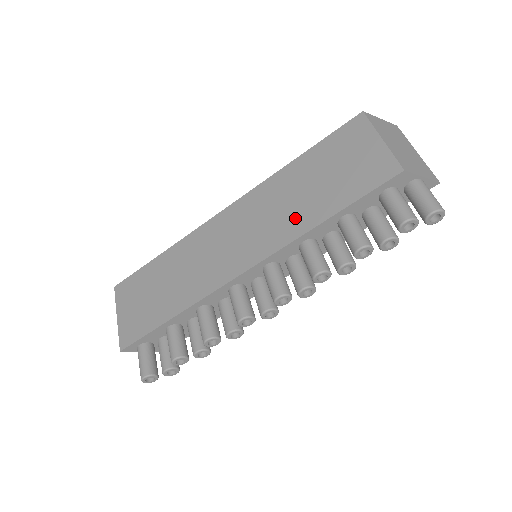
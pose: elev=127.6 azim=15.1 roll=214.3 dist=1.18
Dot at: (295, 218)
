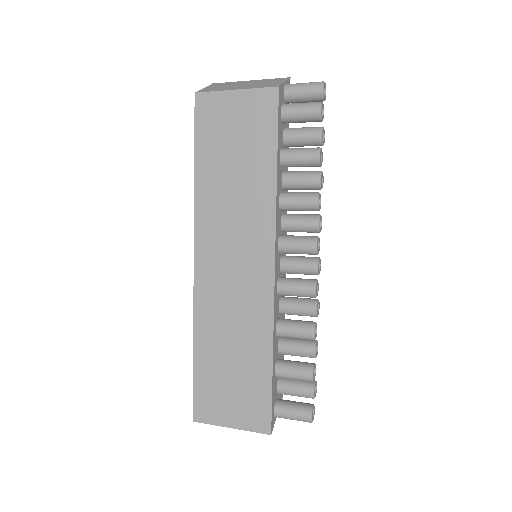
Dot at: (255, 197)
